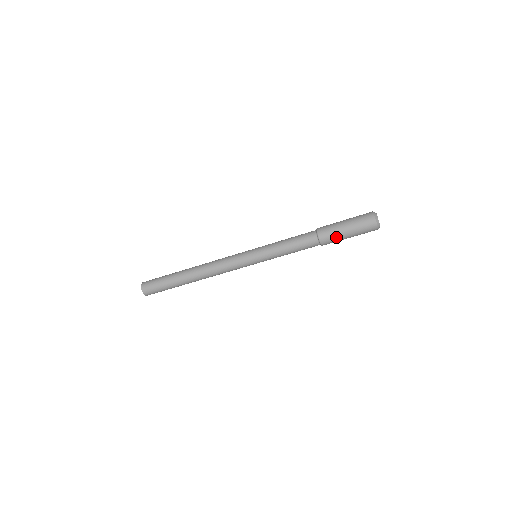
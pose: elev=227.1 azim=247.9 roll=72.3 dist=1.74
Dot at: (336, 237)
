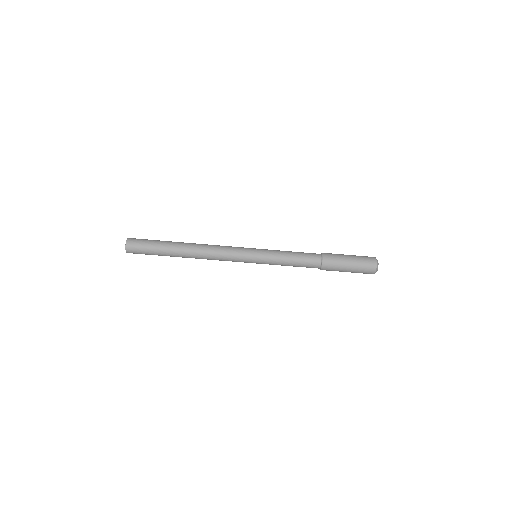
Dot at: (338, 259)
